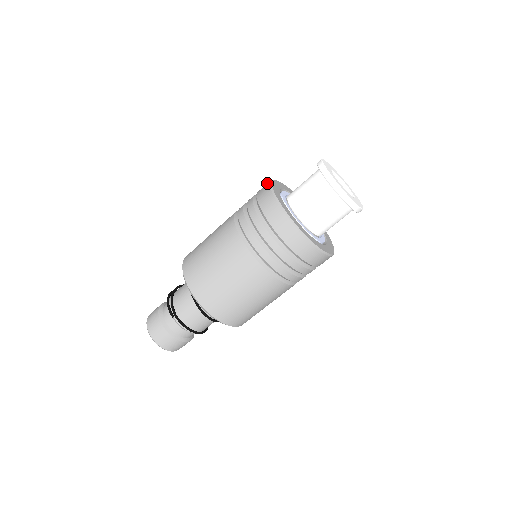
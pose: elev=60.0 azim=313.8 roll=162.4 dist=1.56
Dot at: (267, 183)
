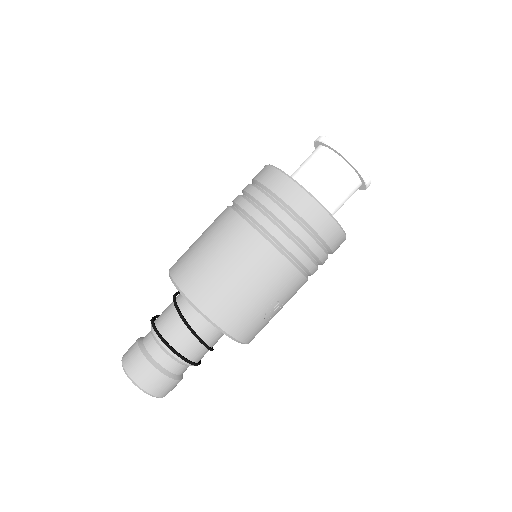
Dot at: occluded
